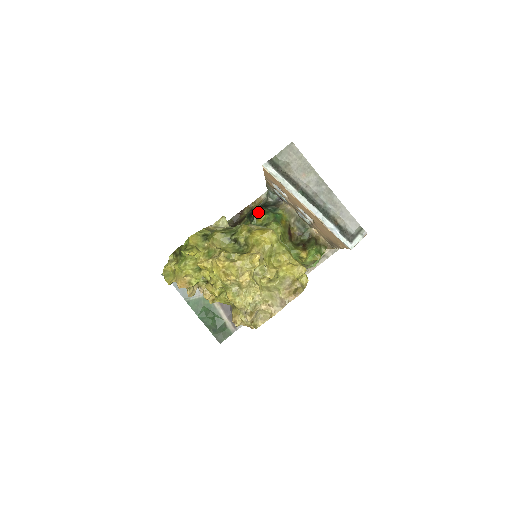
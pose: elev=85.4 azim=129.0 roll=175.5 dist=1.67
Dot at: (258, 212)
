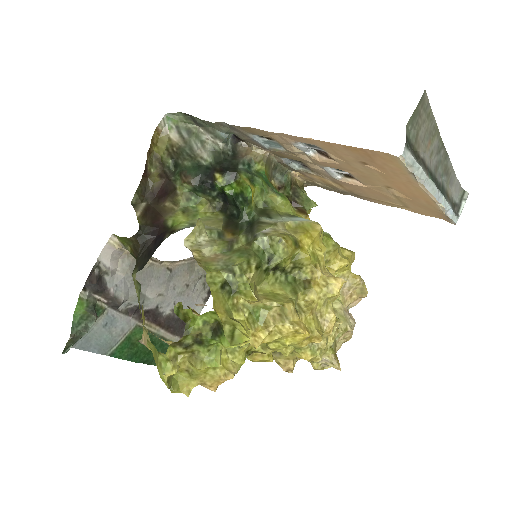
Dot at: (250, 189)
